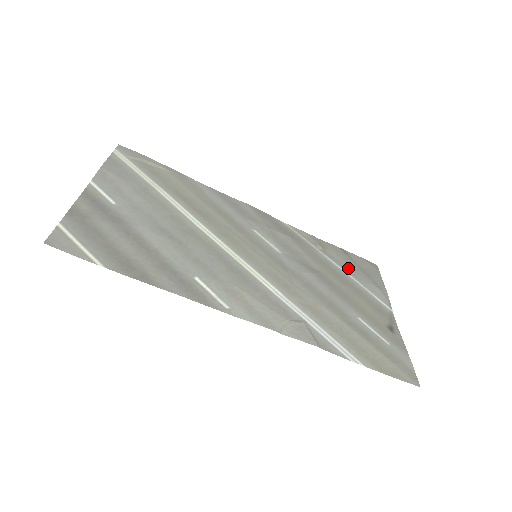
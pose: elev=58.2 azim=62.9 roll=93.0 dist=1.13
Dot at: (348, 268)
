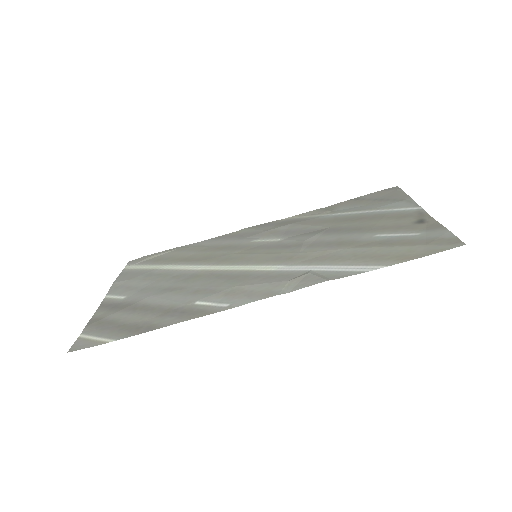
Dot at: (361, 208)
